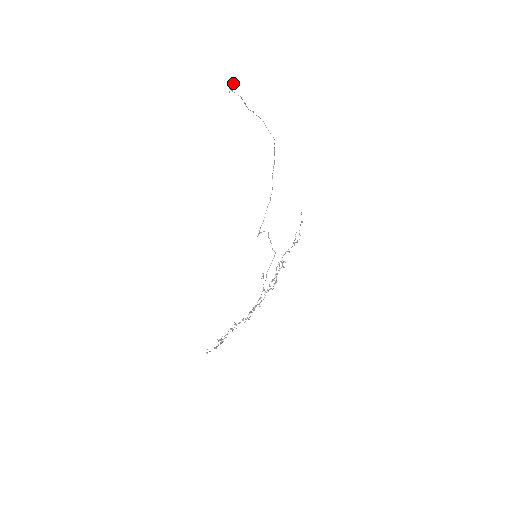
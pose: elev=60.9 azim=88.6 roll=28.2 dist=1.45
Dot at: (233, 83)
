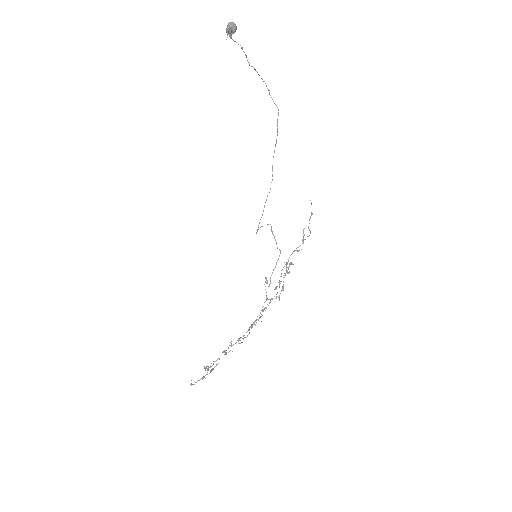
Dot at: (233, 25)
